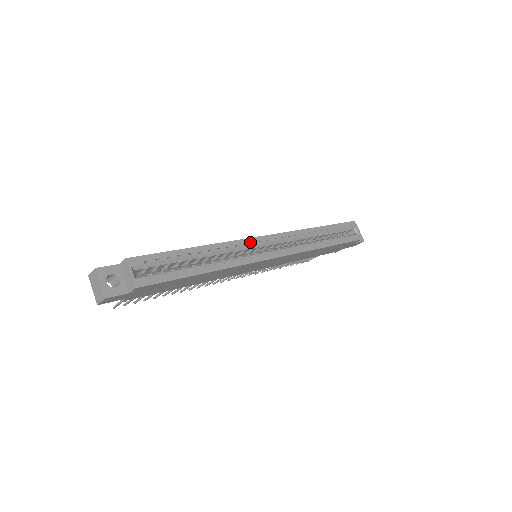
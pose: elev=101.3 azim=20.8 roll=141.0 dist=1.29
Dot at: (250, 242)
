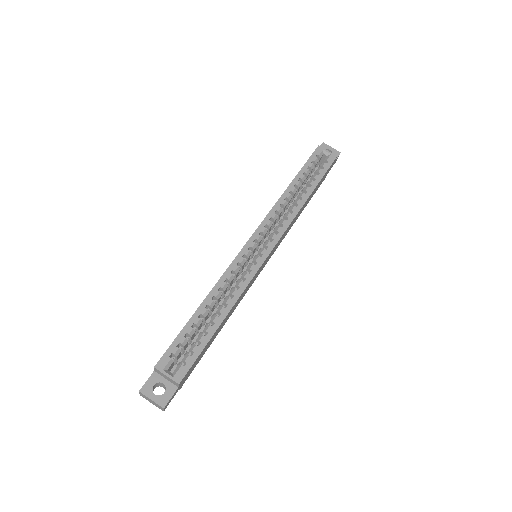
Dot at: (241, 257)
